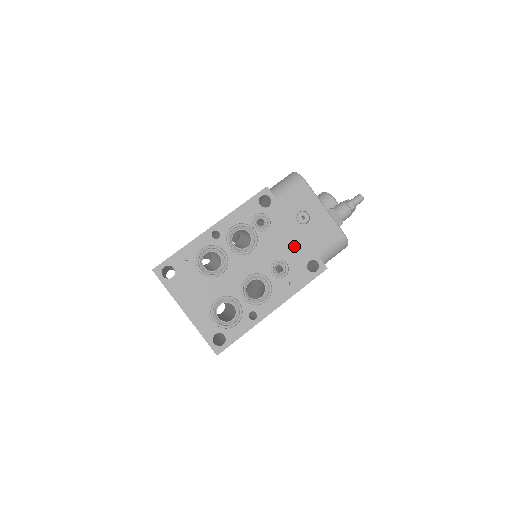
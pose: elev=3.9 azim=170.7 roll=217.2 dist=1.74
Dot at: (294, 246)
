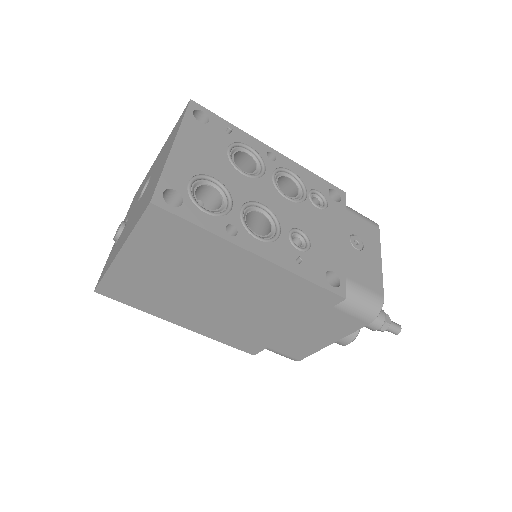
Dot at: (330, 245)
